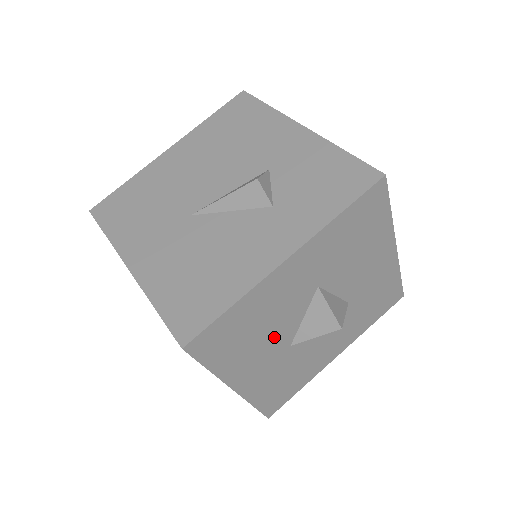
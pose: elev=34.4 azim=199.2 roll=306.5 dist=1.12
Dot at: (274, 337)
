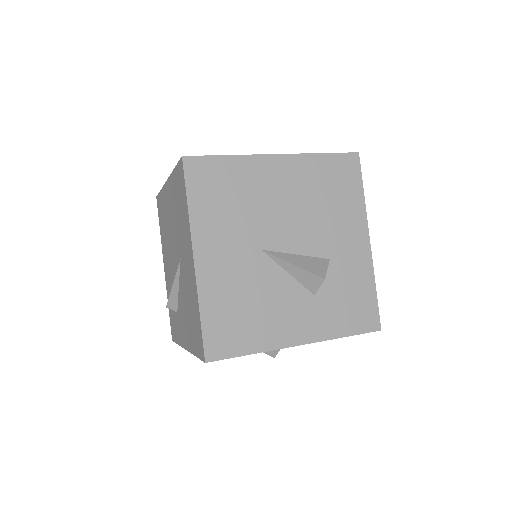
Dot at: occluded
